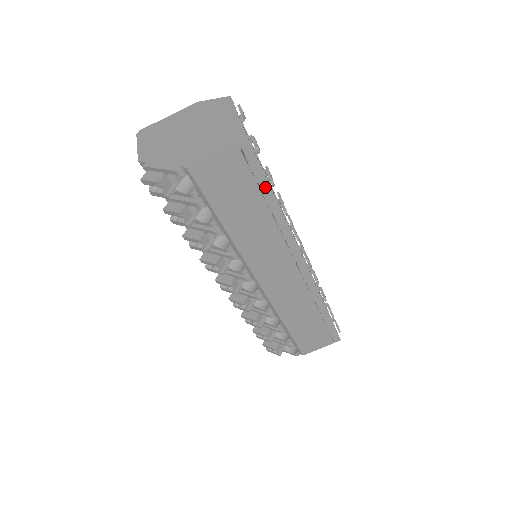
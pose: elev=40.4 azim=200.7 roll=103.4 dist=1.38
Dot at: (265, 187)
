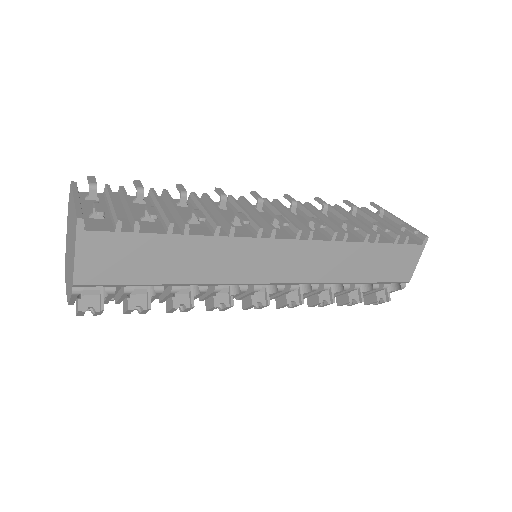
Dot at: (162, 220)
